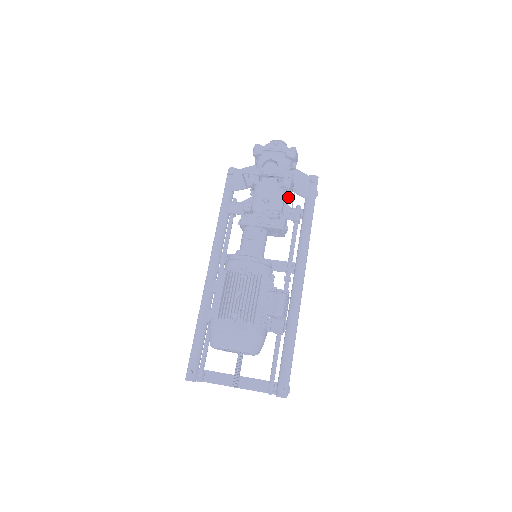
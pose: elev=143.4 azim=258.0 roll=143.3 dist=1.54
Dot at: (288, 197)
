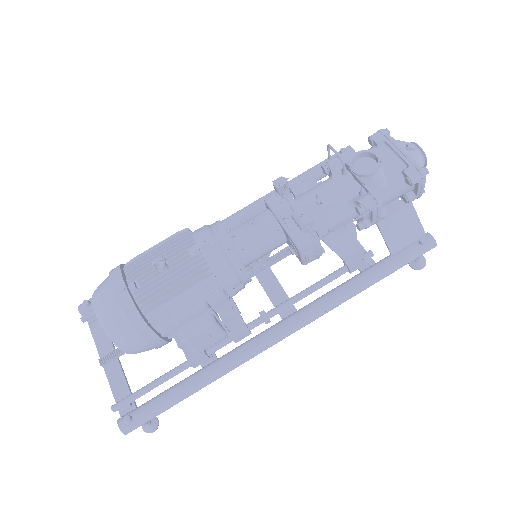
Dot at: (359, 225)
